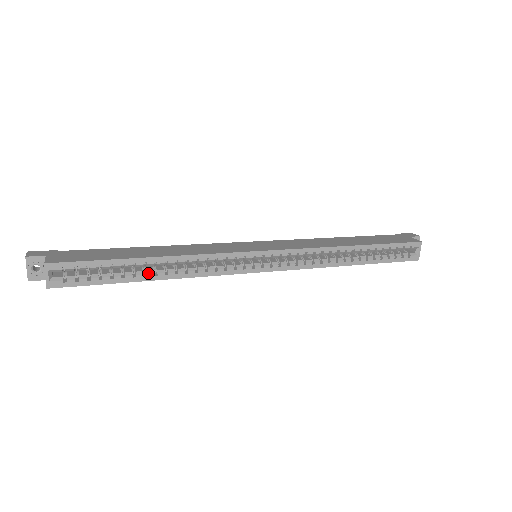
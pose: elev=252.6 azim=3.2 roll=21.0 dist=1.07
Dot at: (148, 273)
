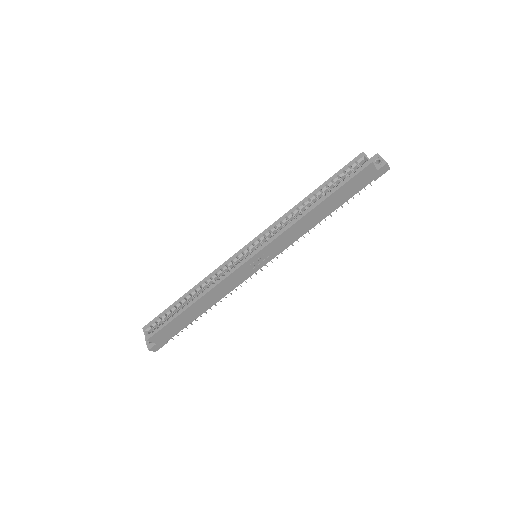
Dot at: (189, 302)
